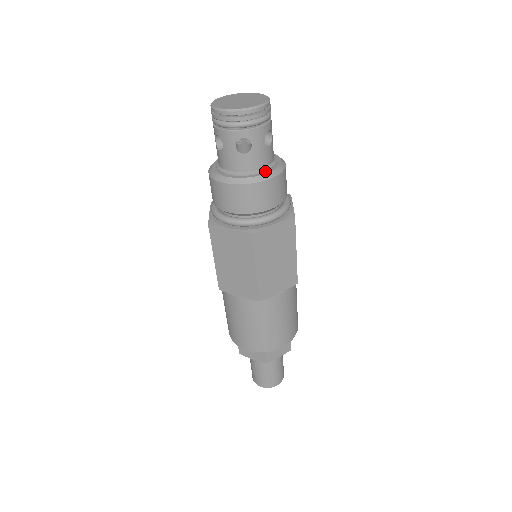
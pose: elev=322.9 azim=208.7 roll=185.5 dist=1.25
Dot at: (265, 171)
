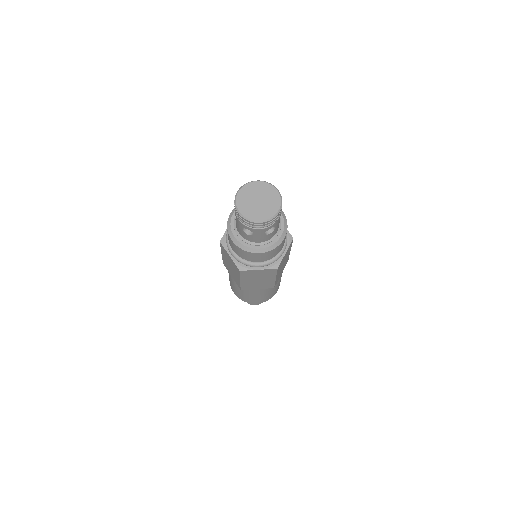
Dot at: (261, 245)
